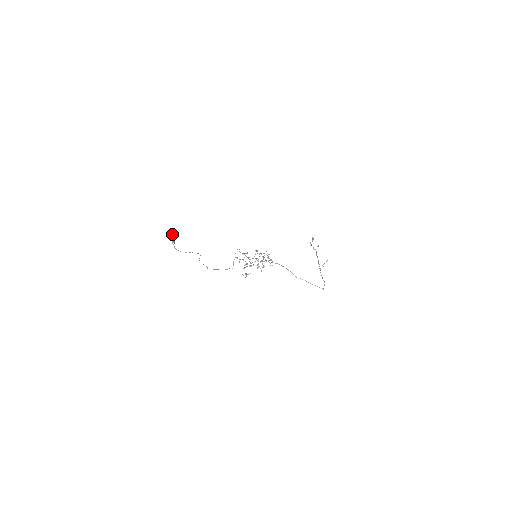
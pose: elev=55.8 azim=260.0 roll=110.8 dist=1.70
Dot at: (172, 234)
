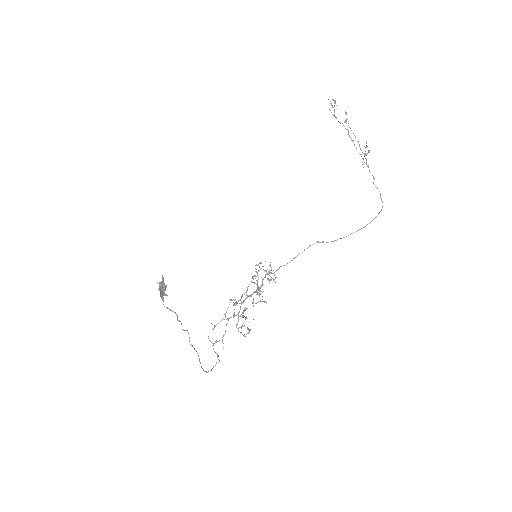
Dot at: (159, 283)
